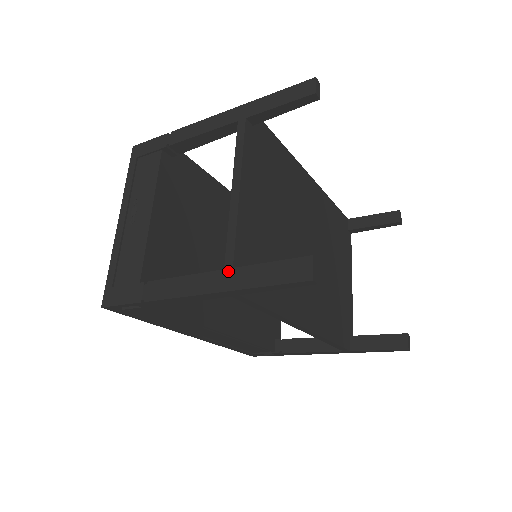
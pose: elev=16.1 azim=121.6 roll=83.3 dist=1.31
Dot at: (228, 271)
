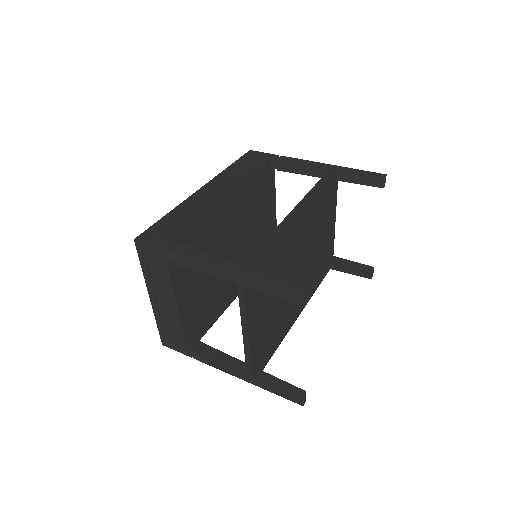
Dot at: (250, 375)
